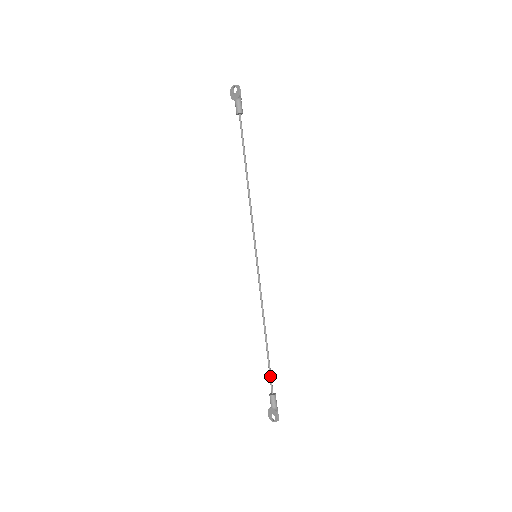
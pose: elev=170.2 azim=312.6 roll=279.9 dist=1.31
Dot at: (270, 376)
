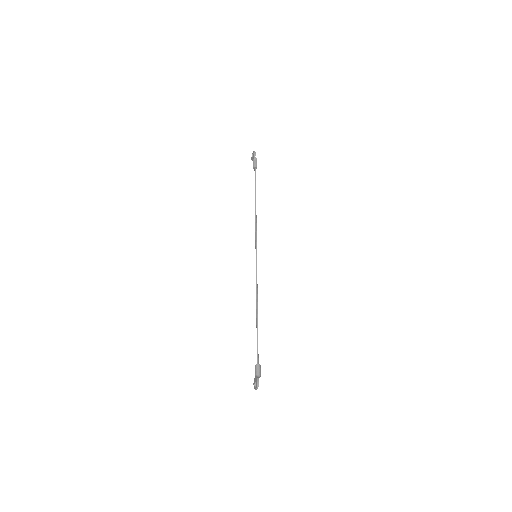
Dot at: (257, 349)
